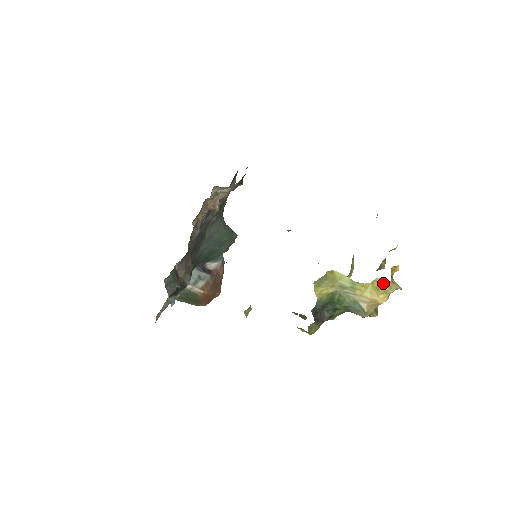
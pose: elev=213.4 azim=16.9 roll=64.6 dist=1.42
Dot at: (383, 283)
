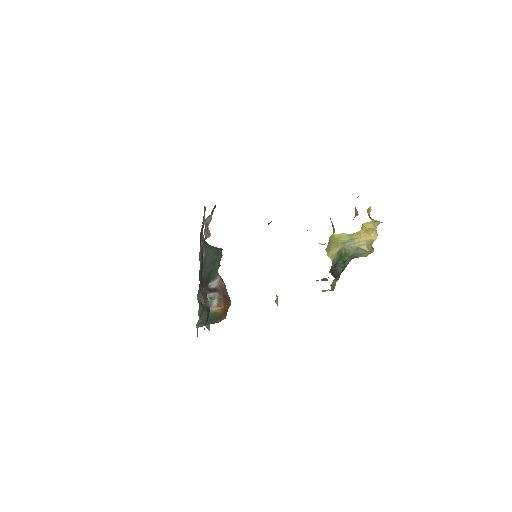
Dot at: (368, 225)
